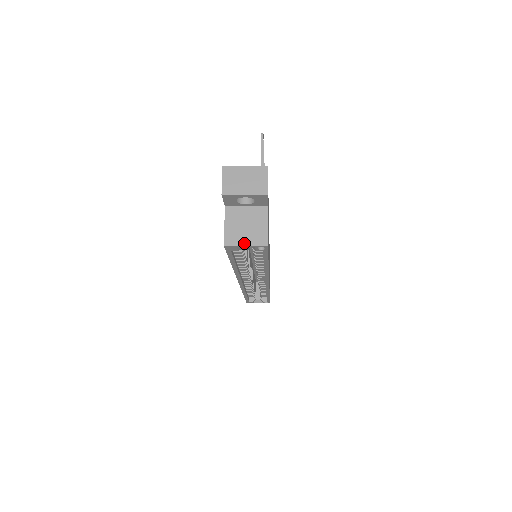
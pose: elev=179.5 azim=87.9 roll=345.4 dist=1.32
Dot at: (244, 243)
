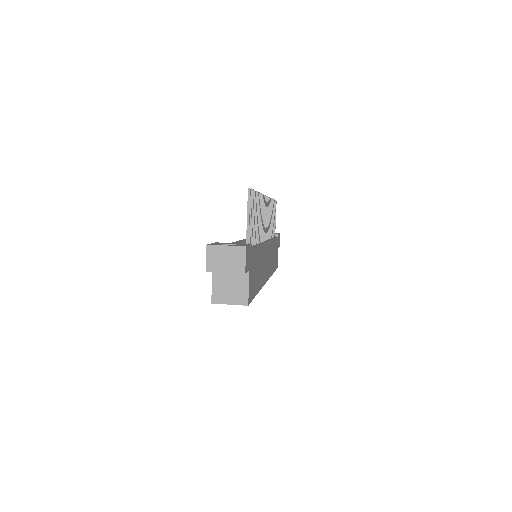
Dot at: (228, 302)
